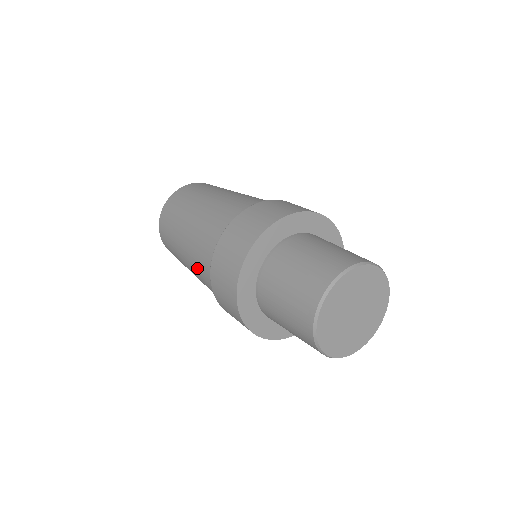
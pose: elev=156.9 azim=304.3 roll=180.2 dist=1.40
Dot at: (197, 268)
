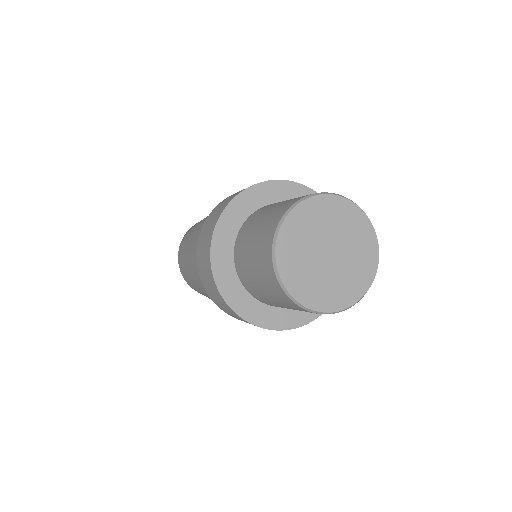
Dot at: (200, 283)
